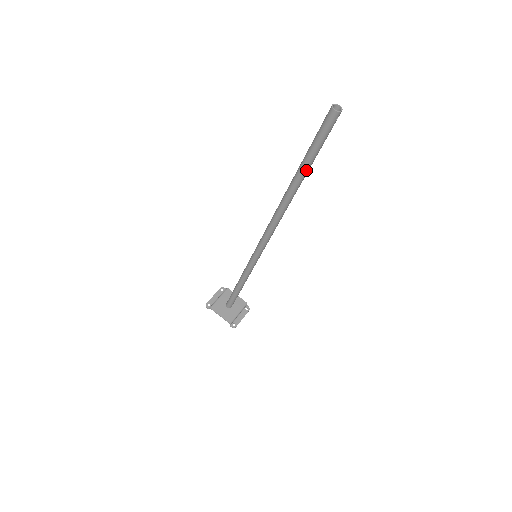
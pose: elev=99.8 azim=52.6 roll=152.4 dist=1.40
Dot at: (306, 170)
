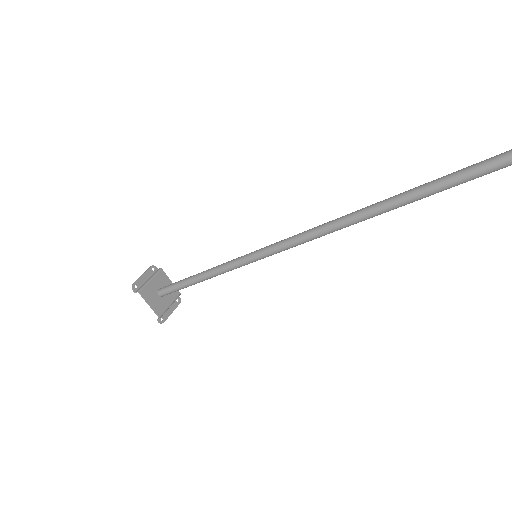
Dot at: (428, 195)
